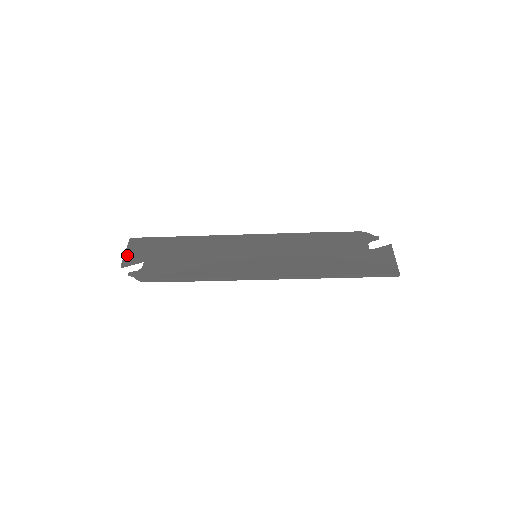
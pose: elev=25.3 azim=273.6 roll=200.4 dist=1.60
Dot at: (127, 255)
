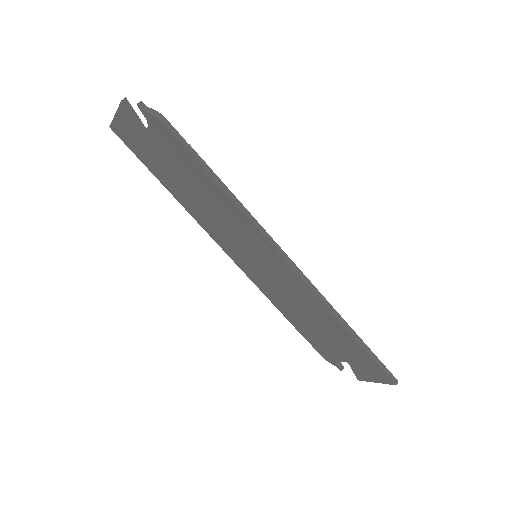
Dot at: occluded
